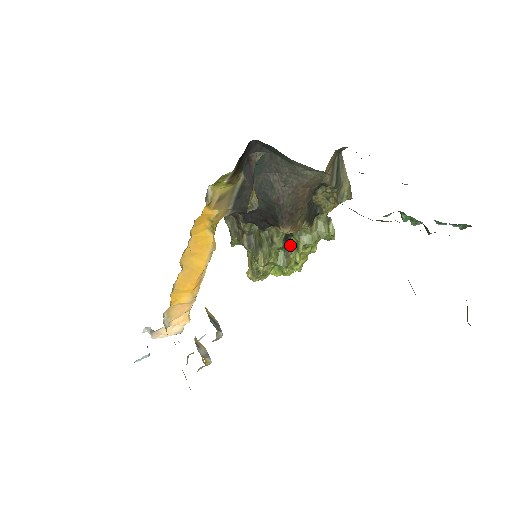
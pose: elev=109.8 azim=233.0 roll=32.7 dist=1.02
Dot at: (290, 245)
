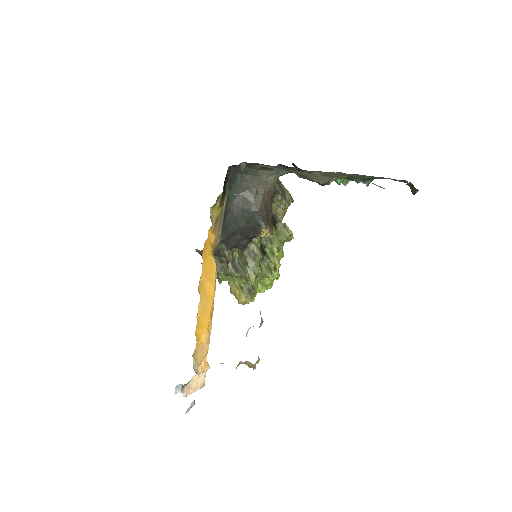
Dot at: (266, 255)
